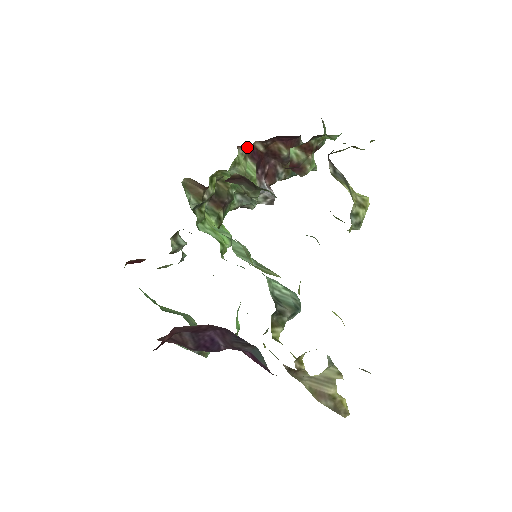
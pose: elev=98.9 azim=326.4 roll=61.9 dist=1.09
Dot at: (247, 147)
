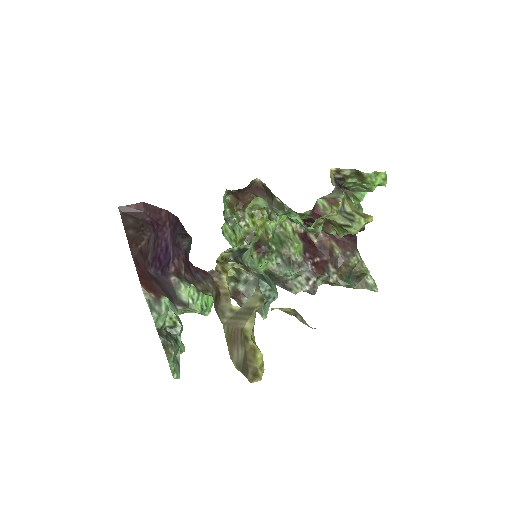
Dot at: occluded
